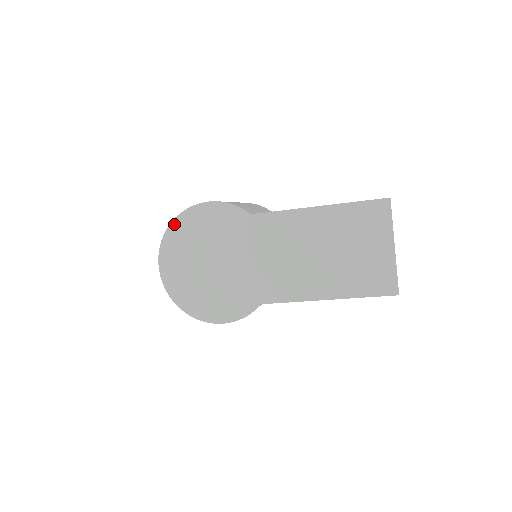
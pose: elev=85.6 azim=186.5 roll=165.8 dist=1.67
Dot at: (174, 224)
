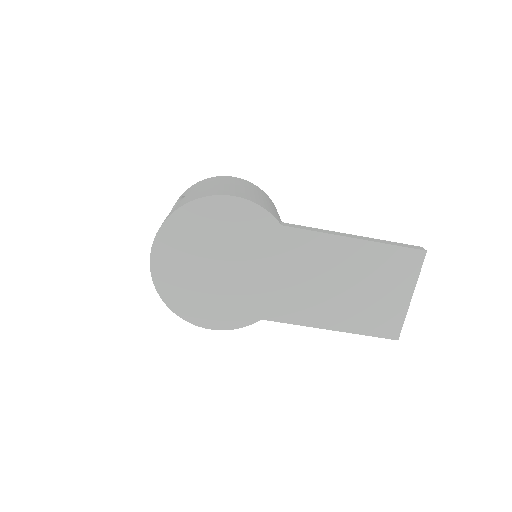
Dot at: (185, 209)
